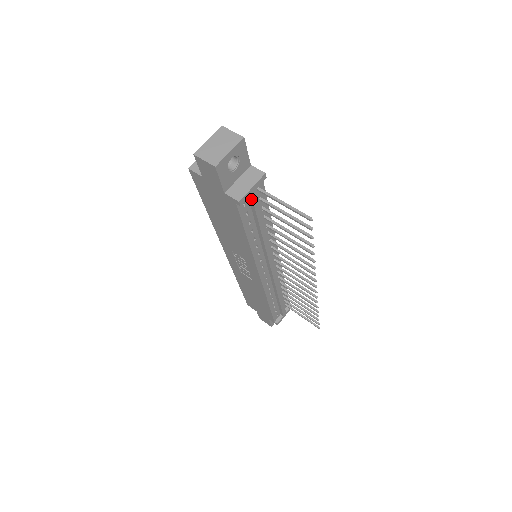
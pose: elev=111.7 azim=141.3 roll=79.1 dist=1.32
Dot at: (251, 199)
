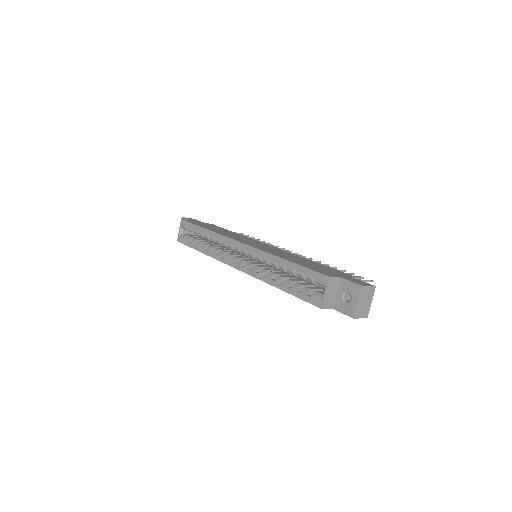
Dot at: occluded
